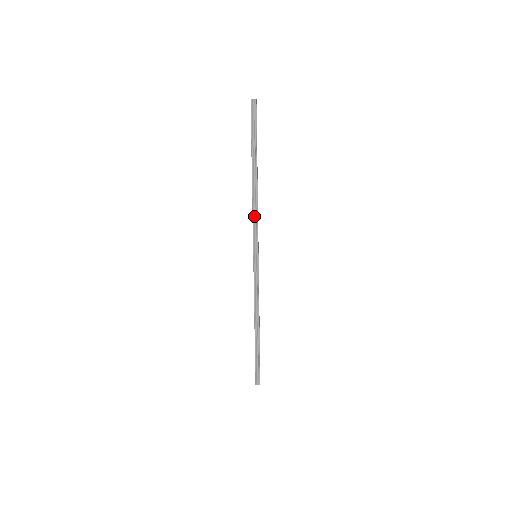
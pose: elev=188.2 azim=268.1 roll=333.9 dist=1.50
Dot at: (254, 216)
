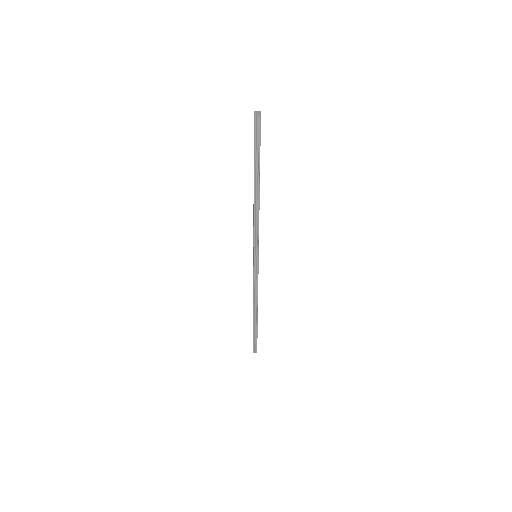
Dot at: (255, 223)
